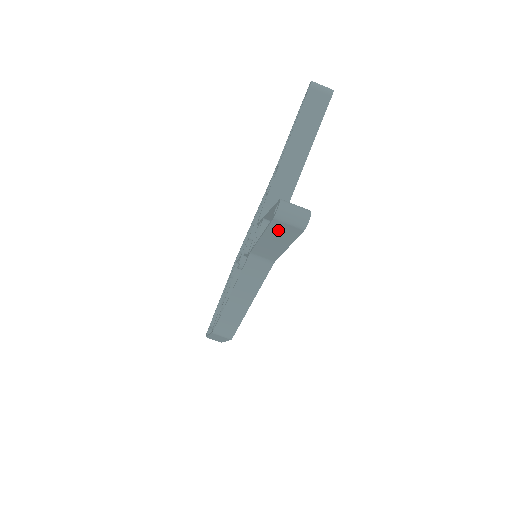
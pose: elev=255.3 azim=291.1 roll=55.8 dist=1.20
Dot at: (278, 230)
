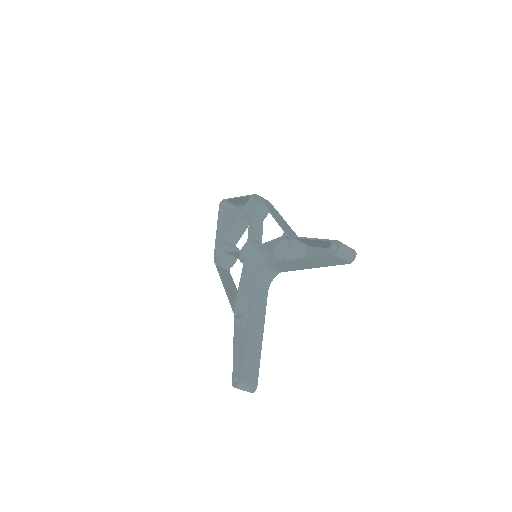
Dot at: (238, 372)
